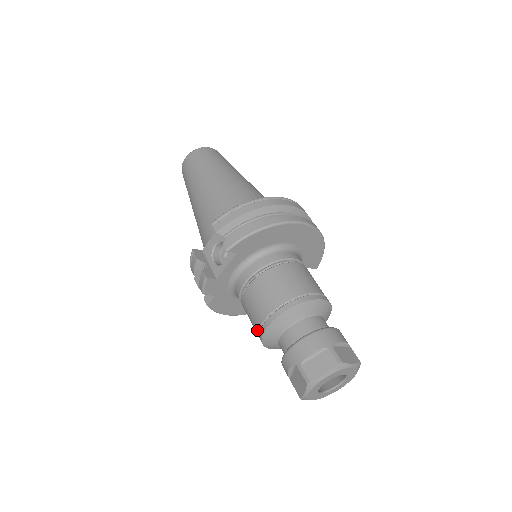
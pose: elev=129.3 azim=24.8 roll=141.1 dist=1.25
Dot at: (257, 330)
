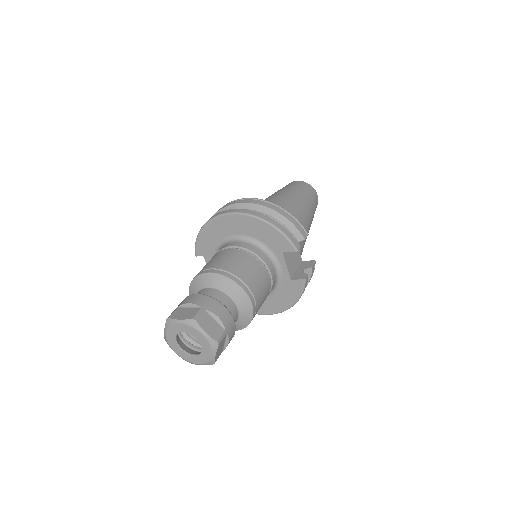
Dot at: occluded
